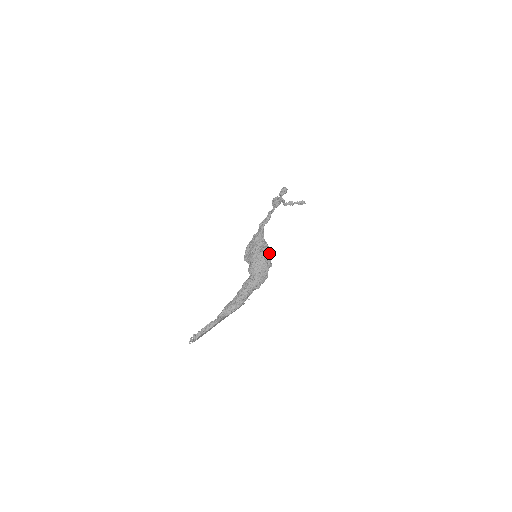
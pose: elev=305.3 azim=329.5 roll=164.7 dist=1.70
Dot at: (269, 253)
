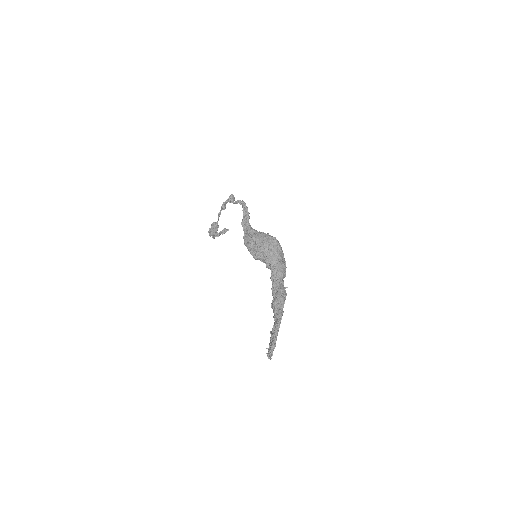
Dot at: (274, 238)
